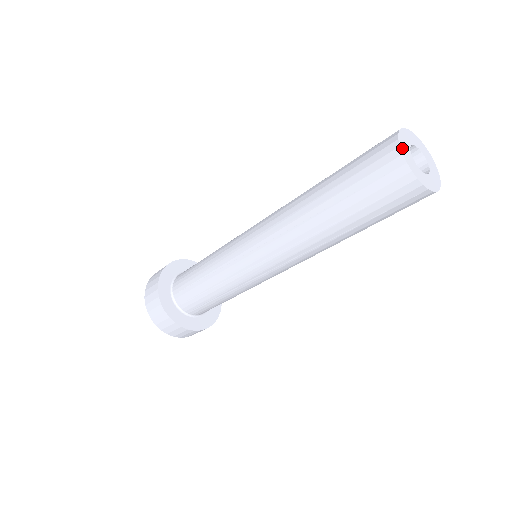
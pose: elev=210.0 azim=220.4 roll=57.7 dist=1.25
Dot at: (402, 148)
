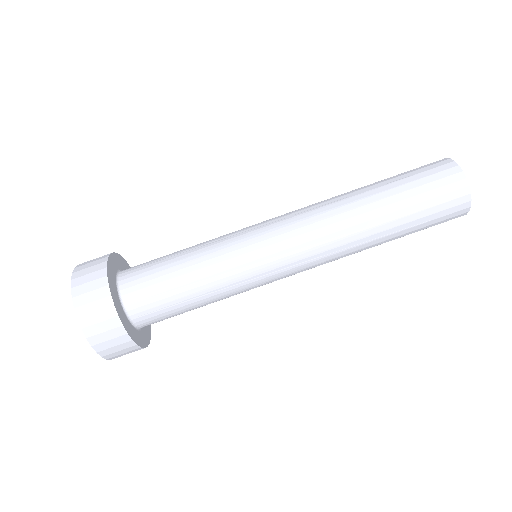
Dot at: occluded
